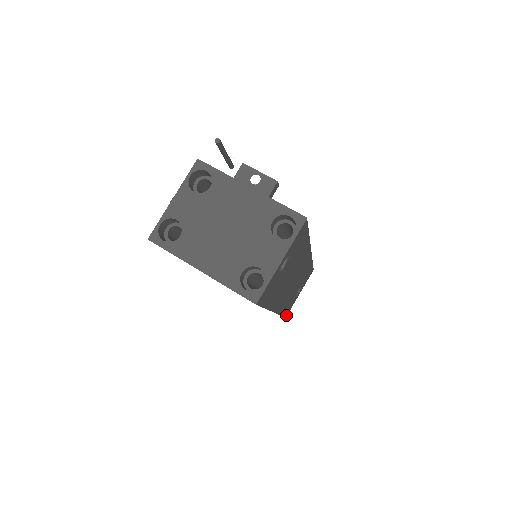
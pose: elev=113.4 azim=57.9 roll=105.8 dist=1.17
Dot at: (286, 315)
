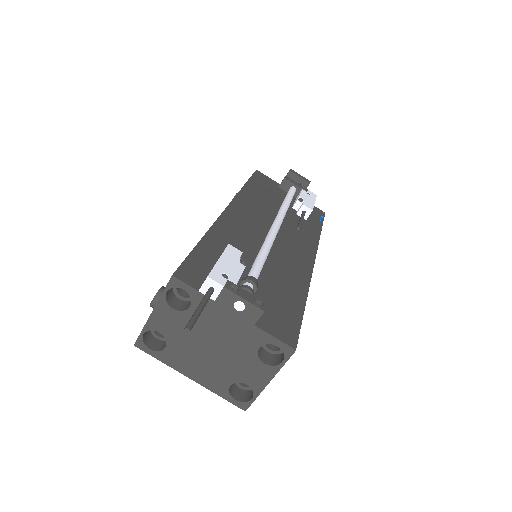
Dot at: occluded
